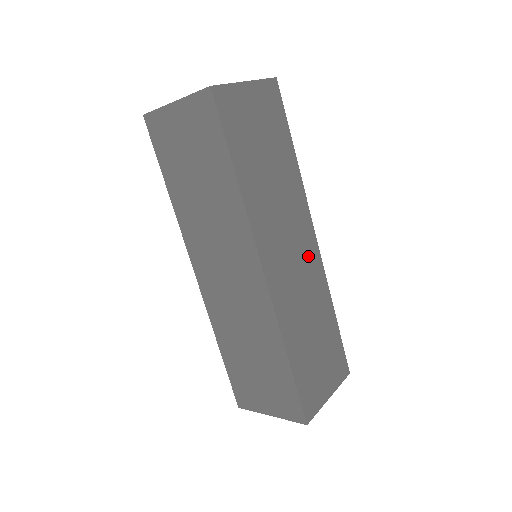
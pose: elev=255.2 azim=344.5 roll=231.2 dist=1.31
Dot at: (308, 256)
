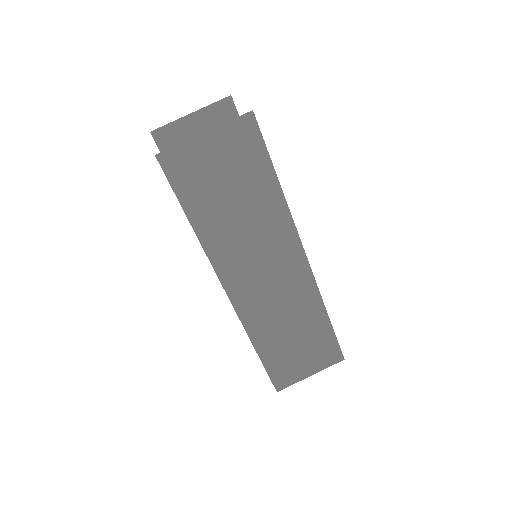
Dot at: occluded
